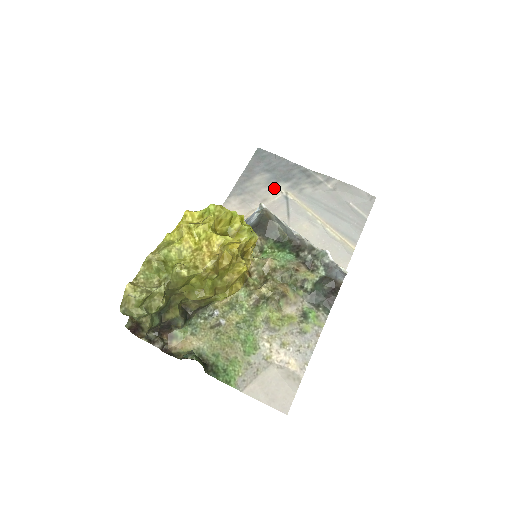
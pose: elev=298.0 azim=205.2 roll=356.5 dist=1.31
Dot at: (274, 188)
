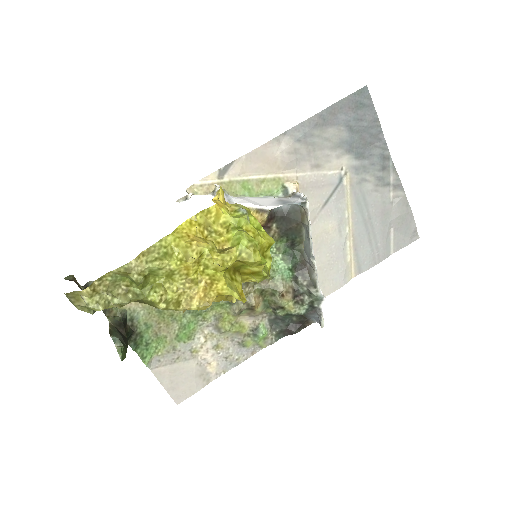
Dot at: (339, 157)
